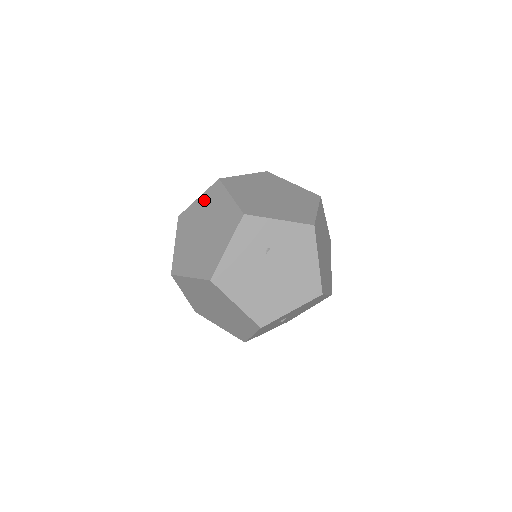
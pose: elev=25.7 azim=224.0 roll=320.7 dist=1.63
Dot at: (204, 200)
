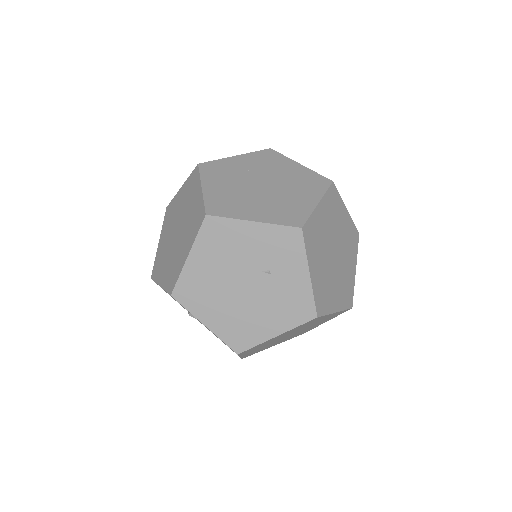
Dot at: (301, 172)
